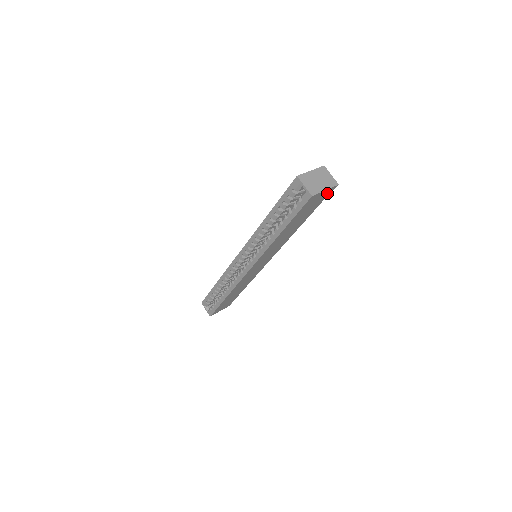
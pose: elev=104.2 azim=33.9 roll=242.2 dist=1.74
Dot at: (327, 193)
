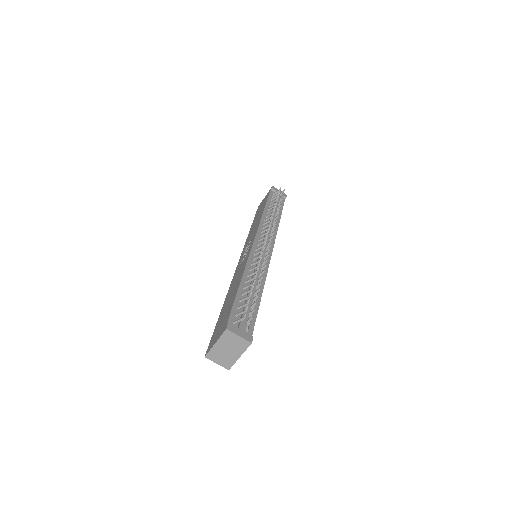
Dot at: occluded
